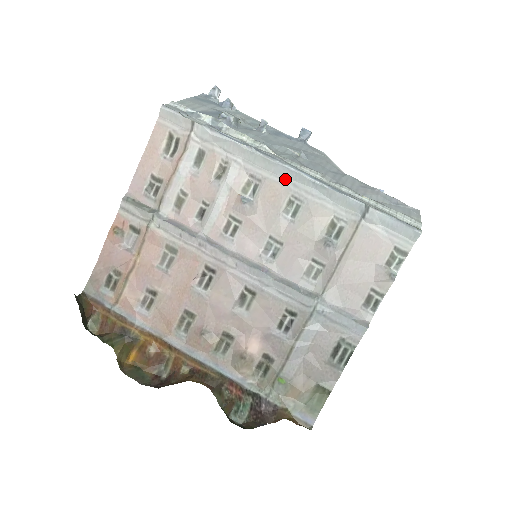
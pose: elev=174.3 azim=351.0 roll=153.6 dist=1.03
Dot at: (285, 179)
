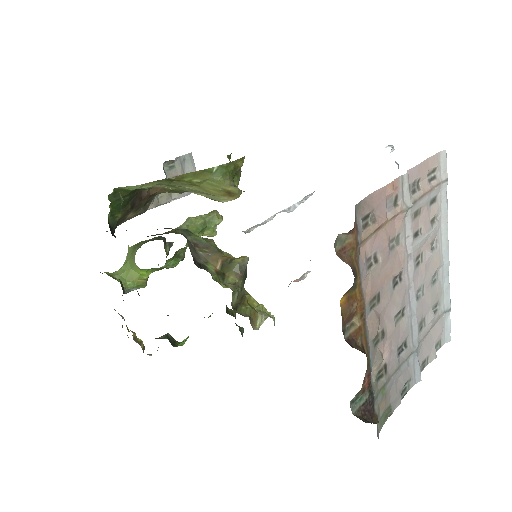
Dot at: (443, 259)
